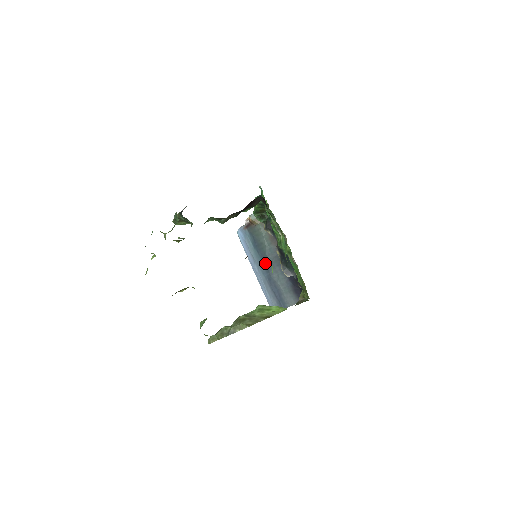
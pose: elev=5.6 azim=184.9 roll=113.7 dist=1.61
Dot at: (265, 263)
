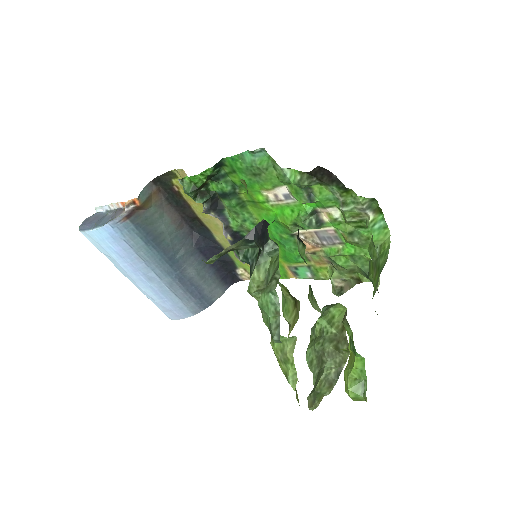
Dot at: (171, 259)
